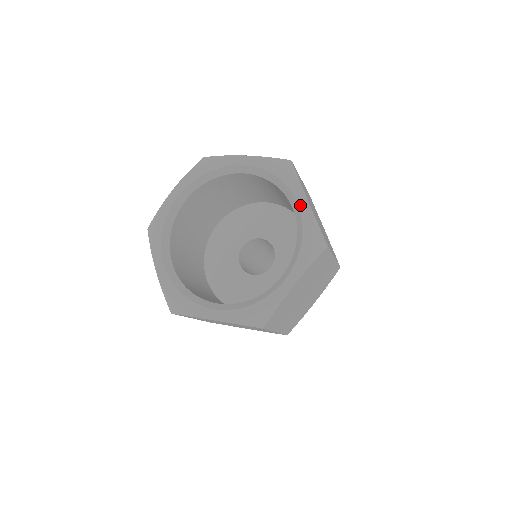
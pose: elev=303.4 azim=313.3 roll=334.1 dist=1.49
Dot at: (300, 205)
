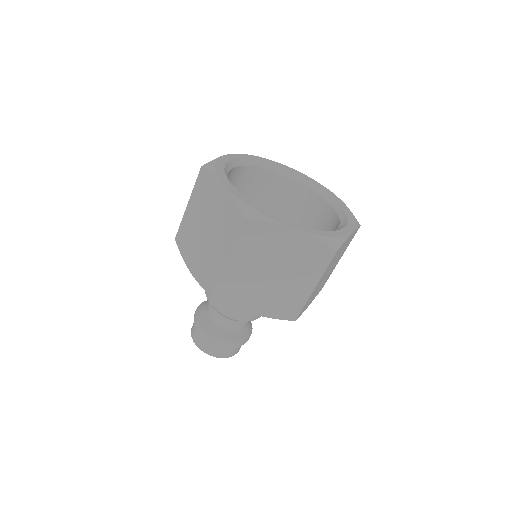
Dot at: (346, 228)
